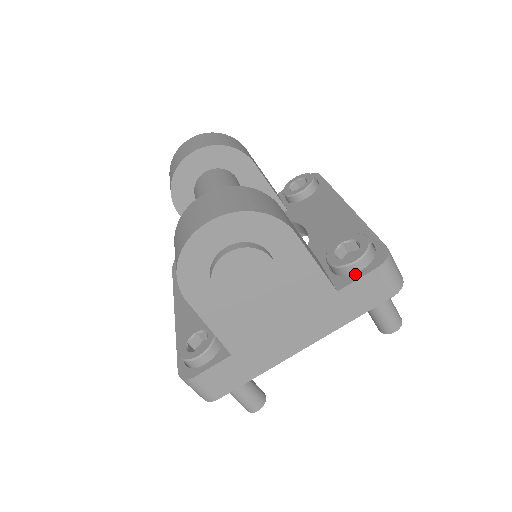
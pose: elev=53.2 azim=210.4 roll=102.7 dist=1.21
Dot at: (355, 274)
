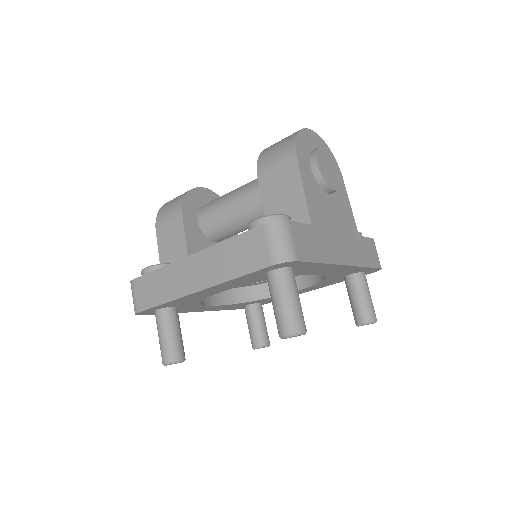
Dot at: occluded
